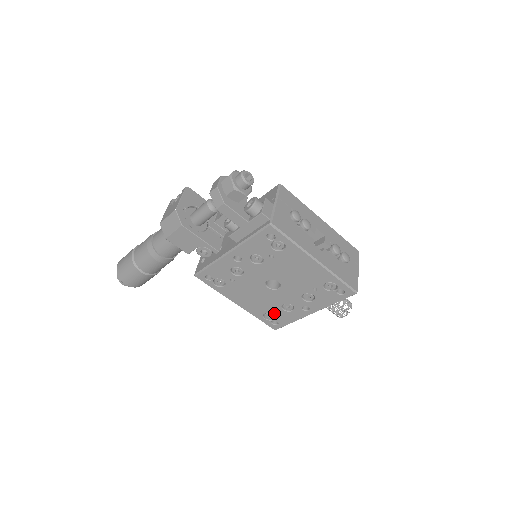
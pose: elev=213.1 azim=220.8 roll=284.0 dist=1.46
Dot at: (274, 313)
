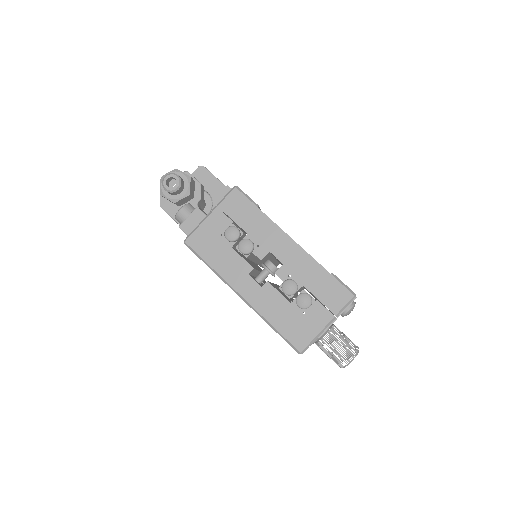
Dot at: occluded
